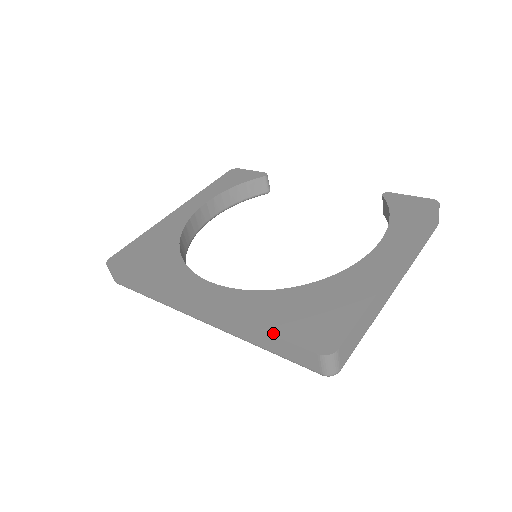
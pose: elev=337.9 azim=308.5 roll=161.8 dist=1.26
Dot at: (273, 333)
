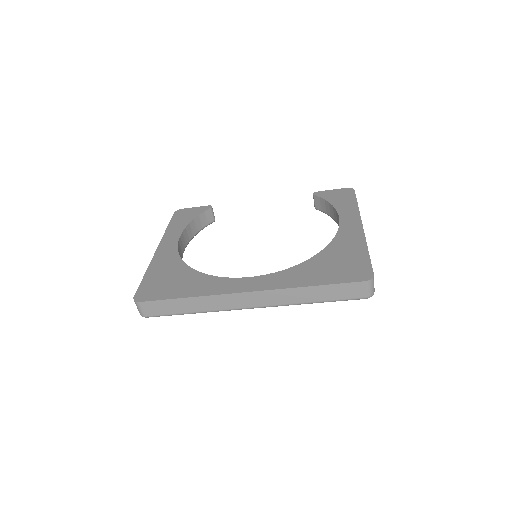
Dot at: (326, 283)
